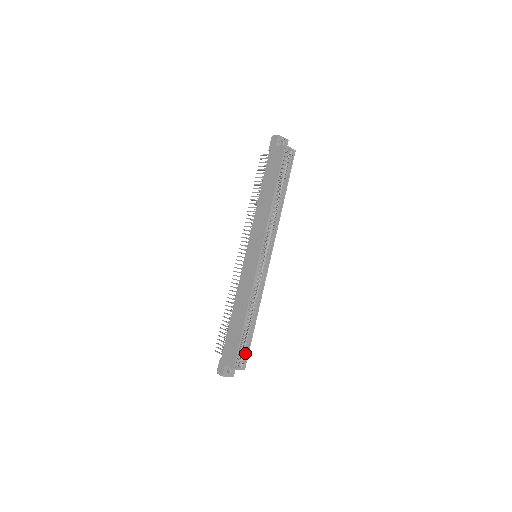
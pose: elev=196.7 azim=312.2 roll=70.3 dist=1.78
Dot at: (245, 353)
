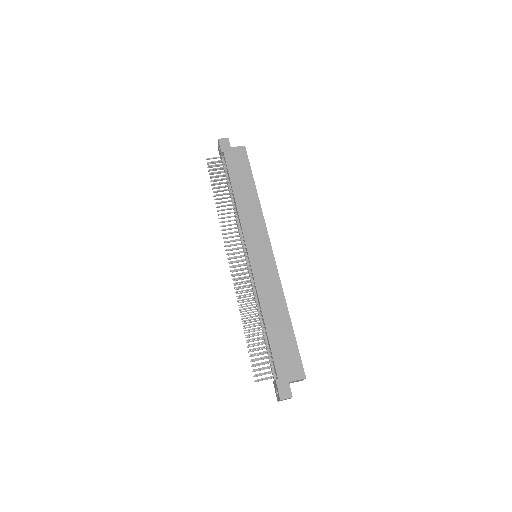
Dot at: occluded
